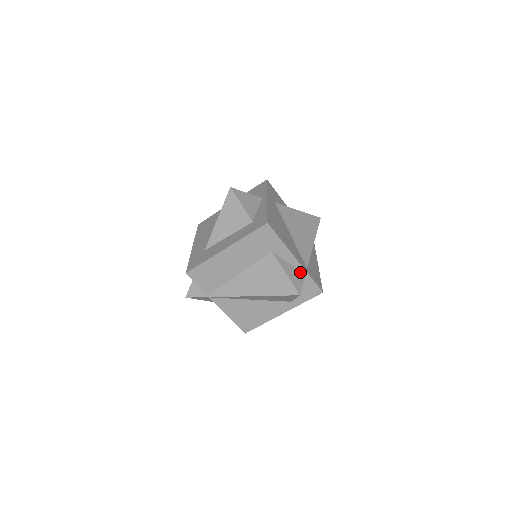
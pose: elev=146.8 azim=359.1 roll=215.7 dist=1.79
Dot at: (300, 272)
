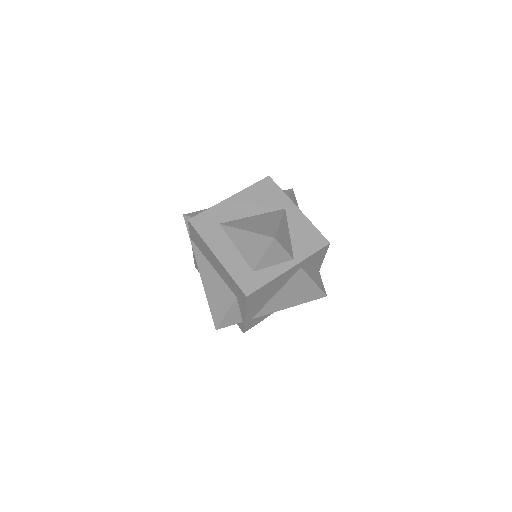
Dot at: (240, 319)
